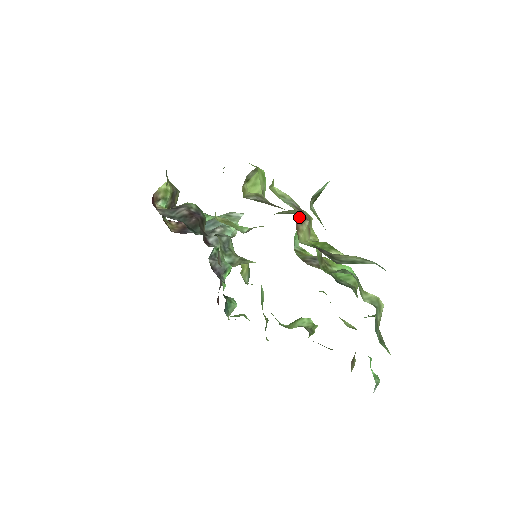
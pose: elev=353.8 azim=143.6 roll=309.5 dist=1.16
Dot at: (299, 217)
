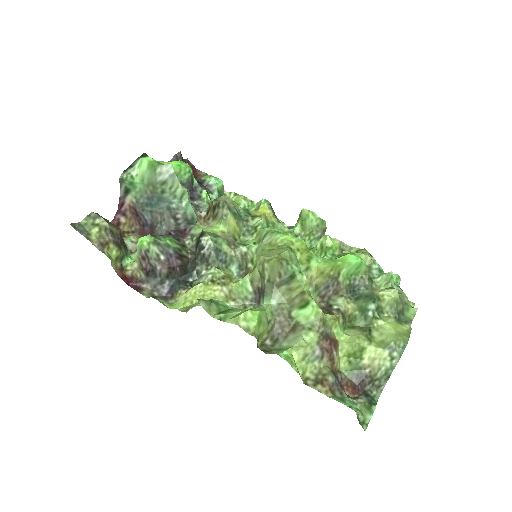
Dot at: (331, 365)
